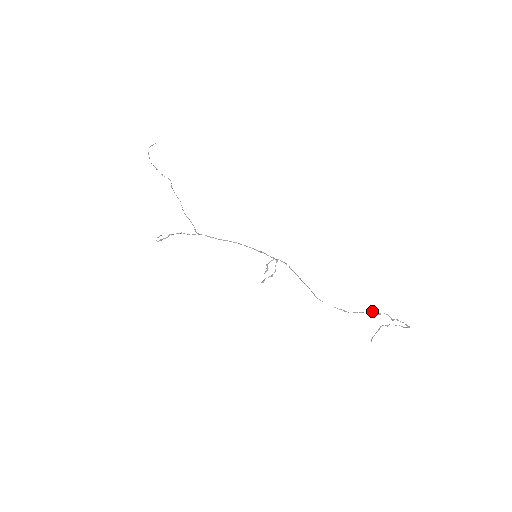
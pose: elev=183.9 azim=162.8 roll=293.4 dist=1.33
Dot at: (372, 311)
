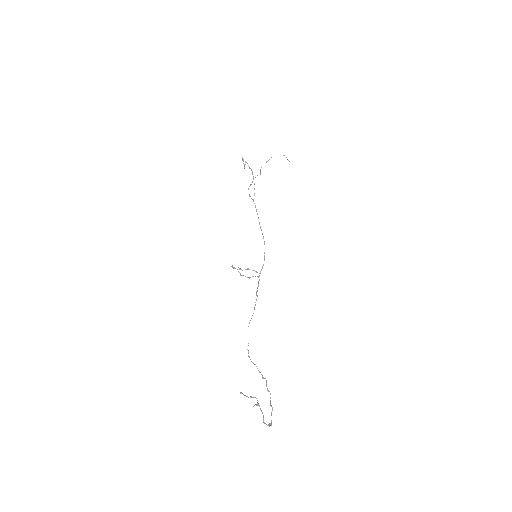
Dot at: occluded
